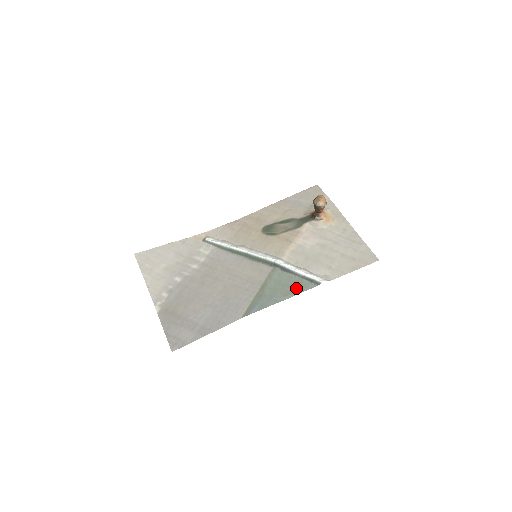
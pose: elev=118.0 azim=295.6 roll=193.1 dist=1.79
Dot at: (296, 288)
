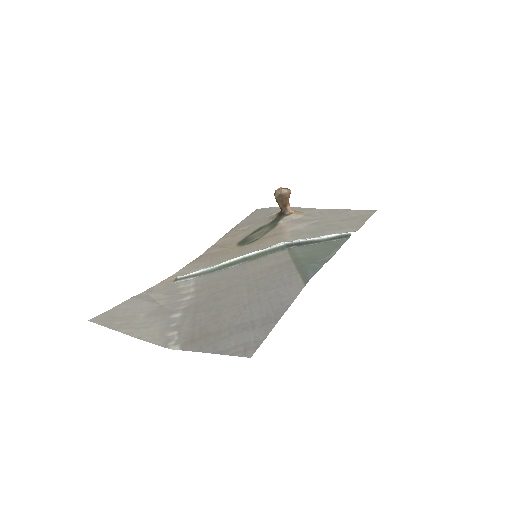
Dot at: (331, 247)
